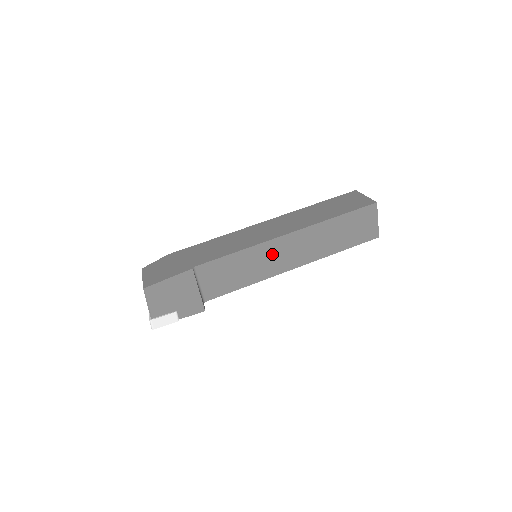
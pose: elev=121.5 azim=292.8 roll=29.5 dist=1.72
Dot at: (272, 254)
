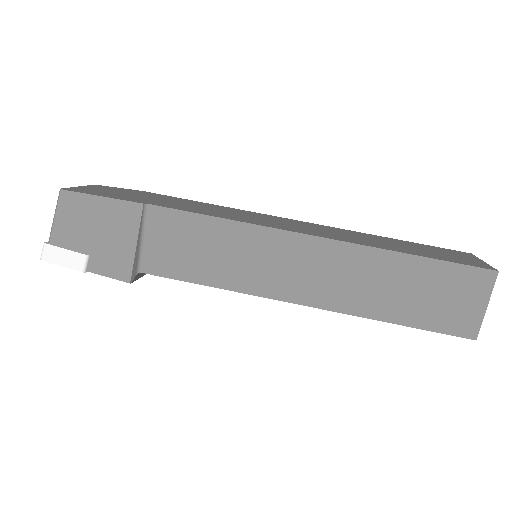
Dot at: (275, 256)
